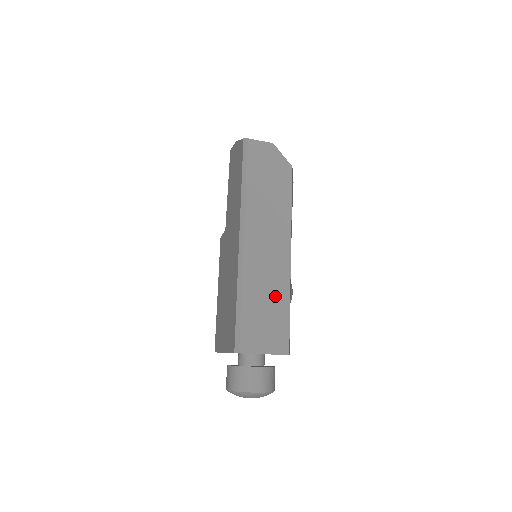
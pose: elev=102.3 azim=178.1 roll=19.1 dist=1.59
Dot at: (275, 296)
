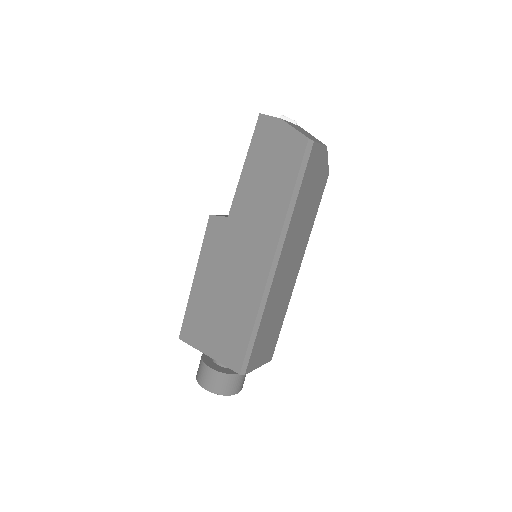
Dot at: (279, 314)
